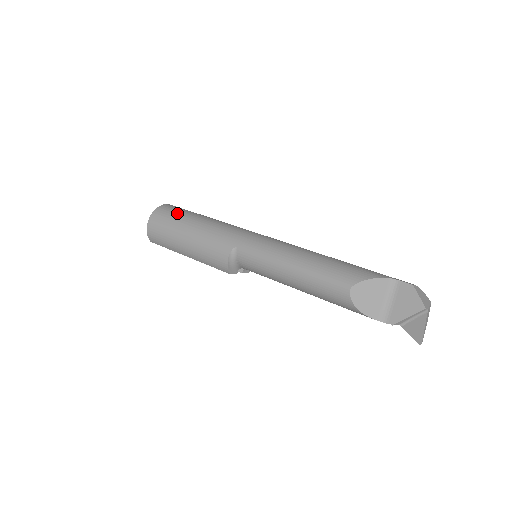
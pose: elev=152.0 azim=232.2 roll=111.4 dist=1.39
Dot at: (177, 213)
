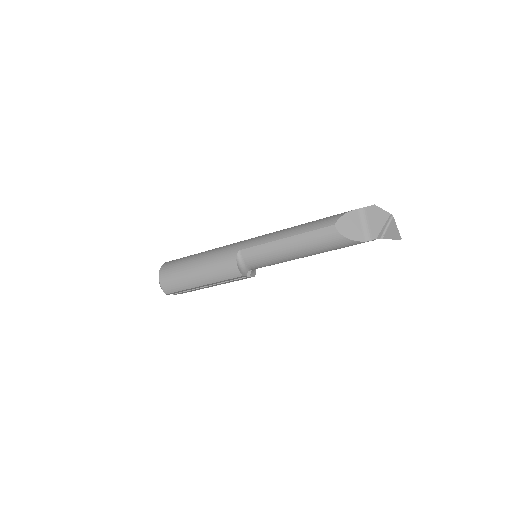
Dot at: (180, 259)
